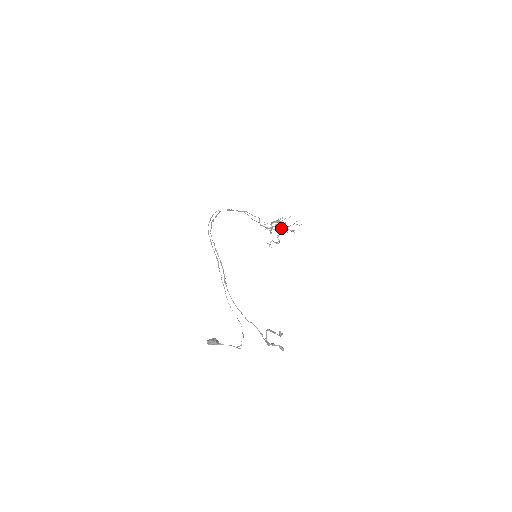
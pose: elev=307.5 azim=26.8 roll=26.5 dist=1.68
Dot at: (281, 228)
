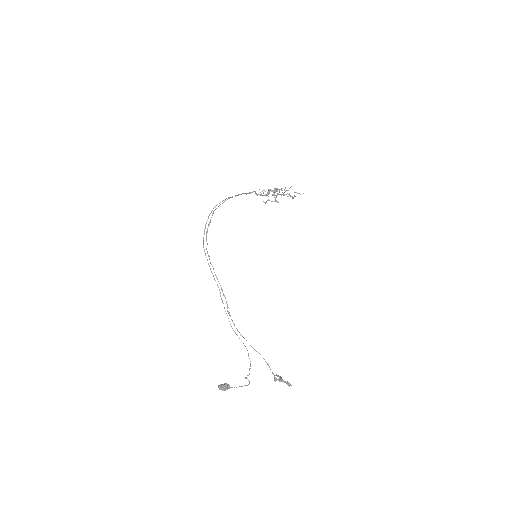
Dot at: occluded
